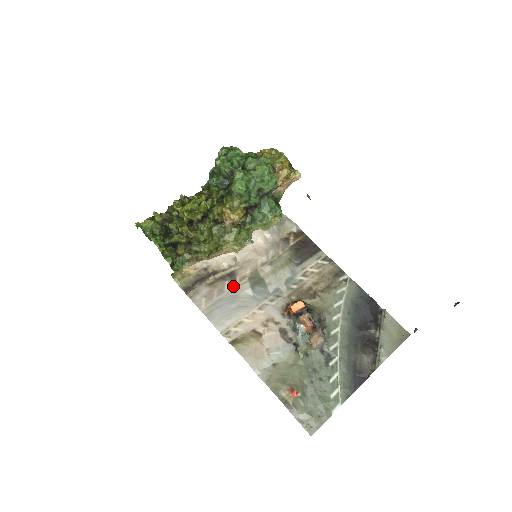
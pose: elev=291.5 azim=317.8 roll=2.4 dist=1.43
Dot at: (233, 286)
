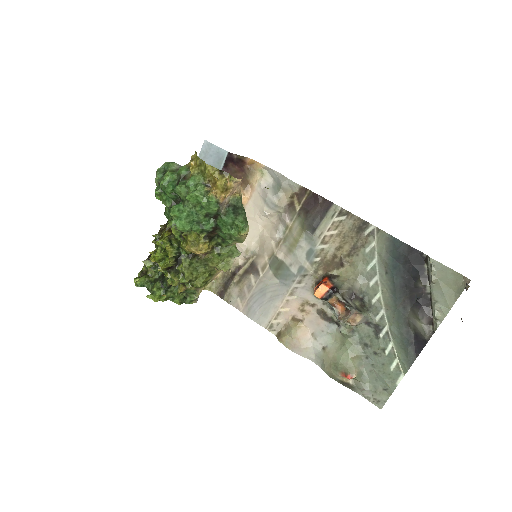
Dot at: (258, 278)
